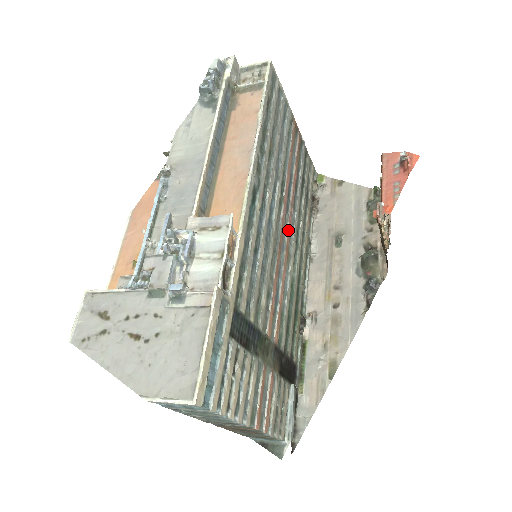
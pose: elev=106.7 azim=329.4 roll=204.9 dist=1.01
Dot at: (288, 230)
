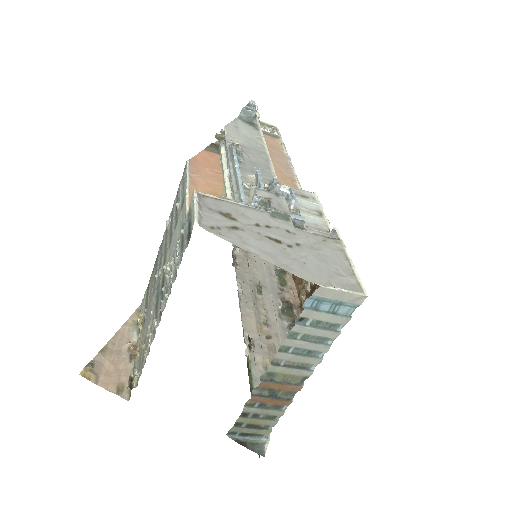
Dot at: occluded
